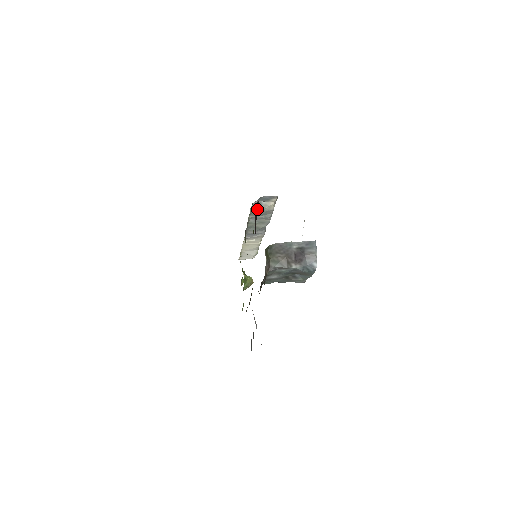
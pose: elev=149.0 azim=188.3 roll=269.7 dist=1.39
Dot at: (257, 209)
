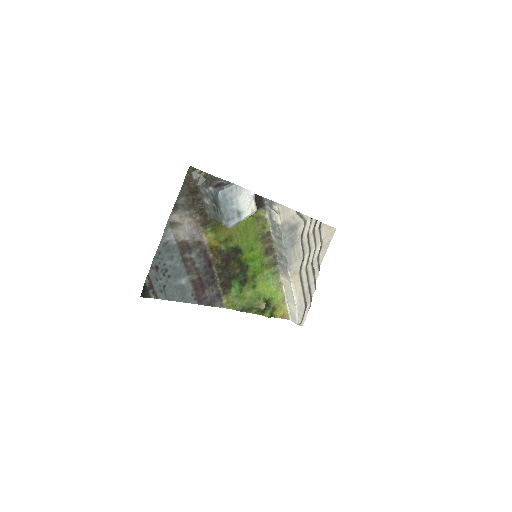
Dot at: (256, 200)
